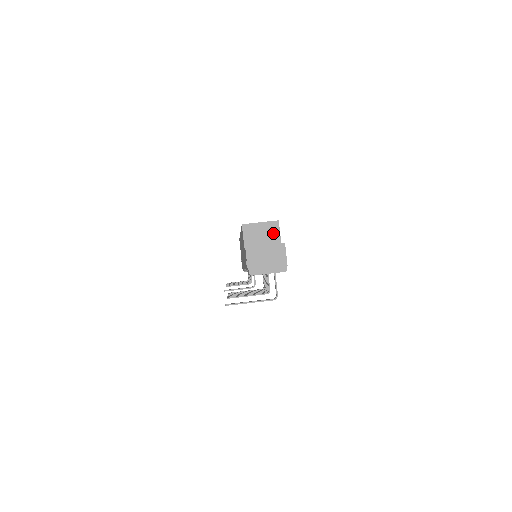
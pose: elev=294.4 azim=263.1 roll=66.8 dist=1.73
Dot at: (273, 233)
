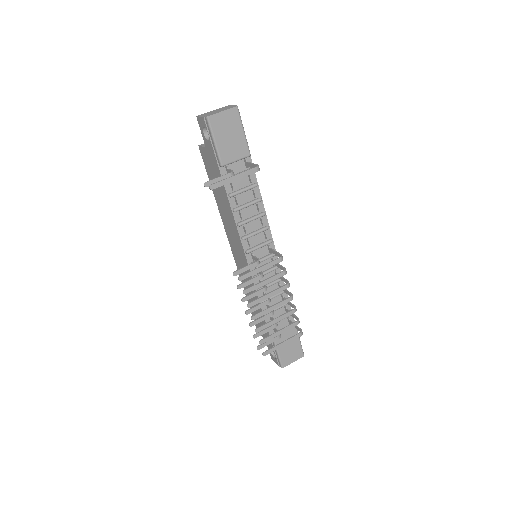
Dot at: occluded
